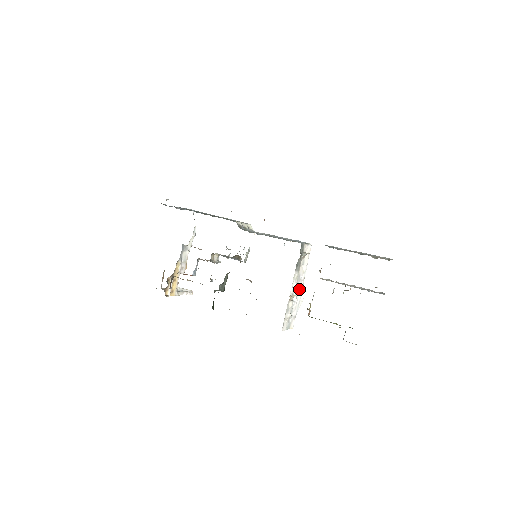
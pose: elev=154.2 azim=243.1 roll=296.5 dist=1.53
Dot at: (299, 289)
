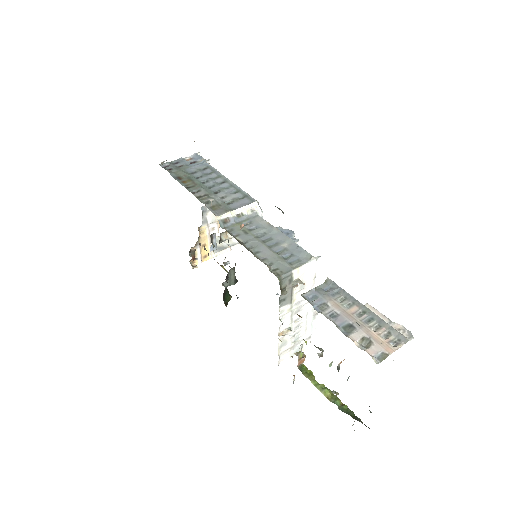
Dot at: (306, 313)
